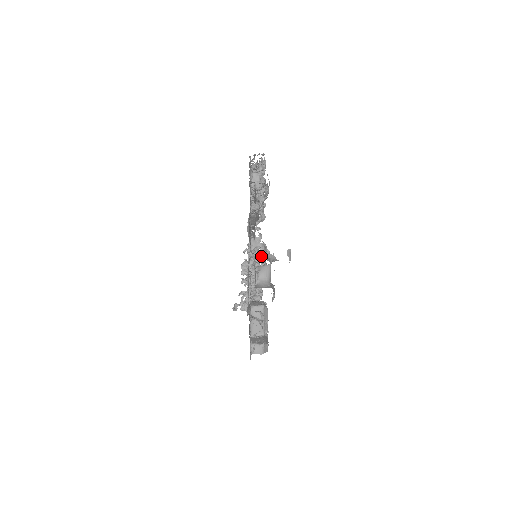
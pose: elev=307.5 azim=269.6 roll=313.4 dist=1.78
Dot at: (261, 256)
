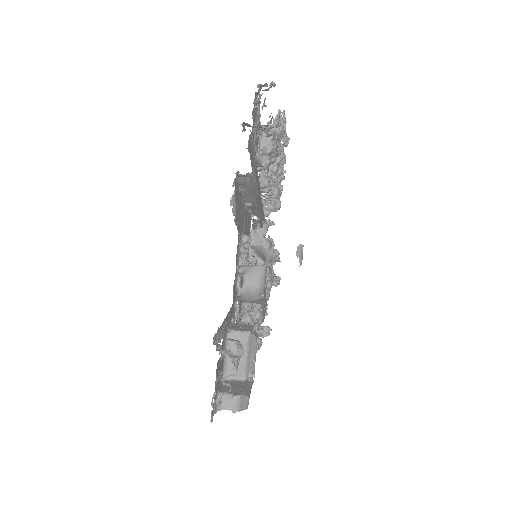
Dot at: occluded
